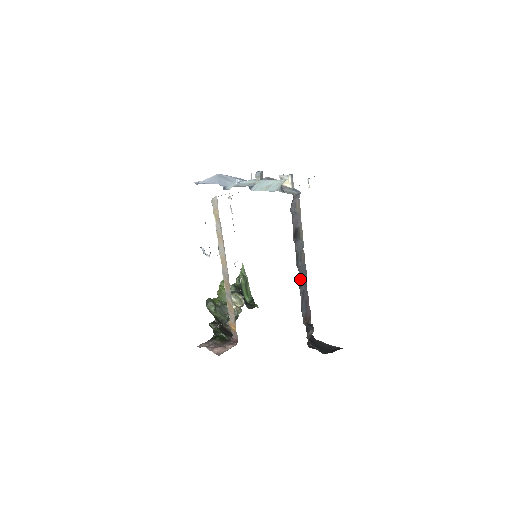
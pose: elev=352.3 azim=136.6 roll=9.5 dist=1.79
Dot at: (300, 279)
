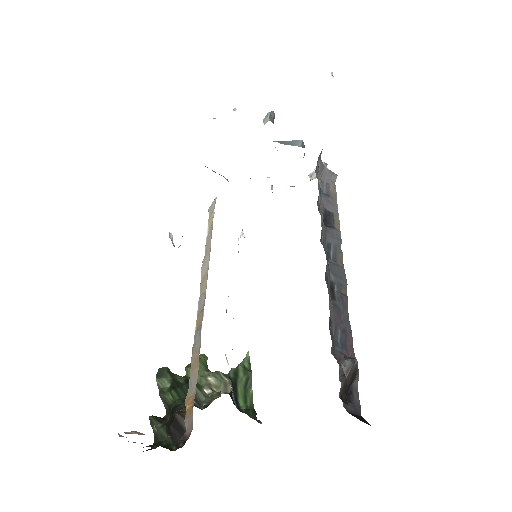
Dot at: (332, 285)
